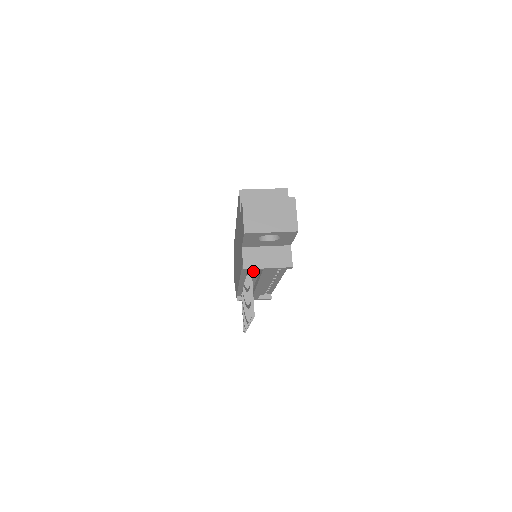
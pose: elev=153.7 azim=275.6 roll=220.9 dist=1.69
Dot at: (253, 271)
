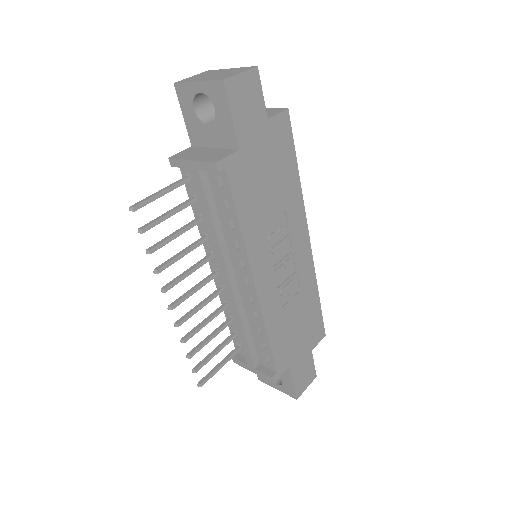
Dot at: occluded
